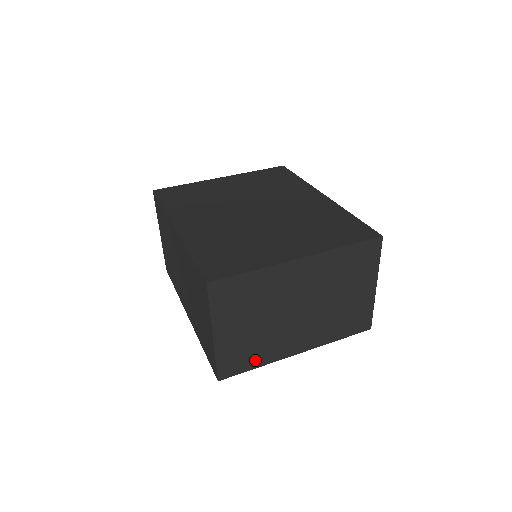
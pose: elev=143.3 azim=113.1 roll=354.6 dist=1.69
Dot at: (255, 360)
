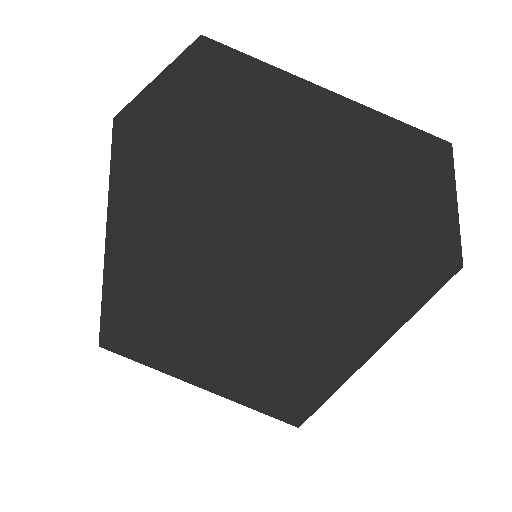
Dot at: occluded
